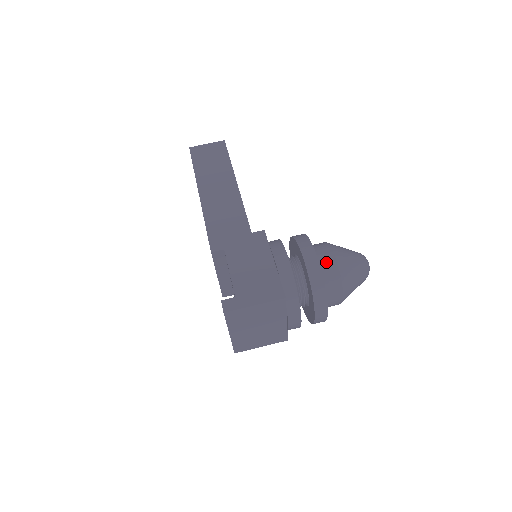
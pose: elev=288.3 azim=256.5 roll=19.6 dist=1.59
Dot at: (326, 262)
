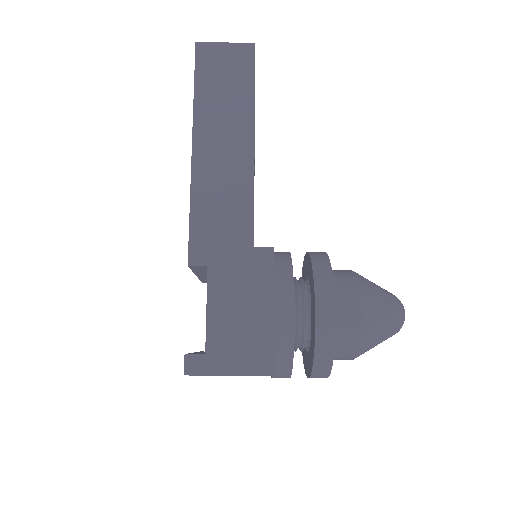
Dot at: (346, 322)
